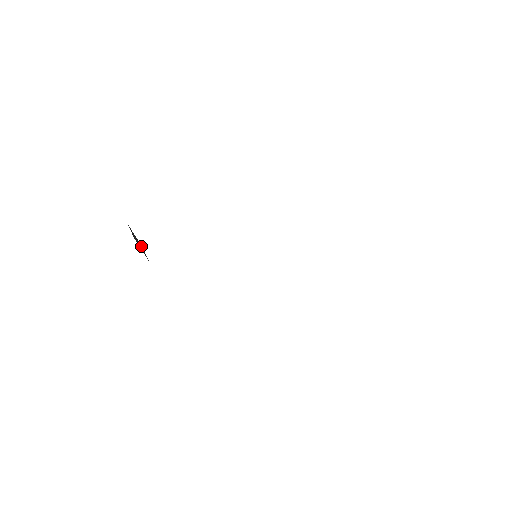
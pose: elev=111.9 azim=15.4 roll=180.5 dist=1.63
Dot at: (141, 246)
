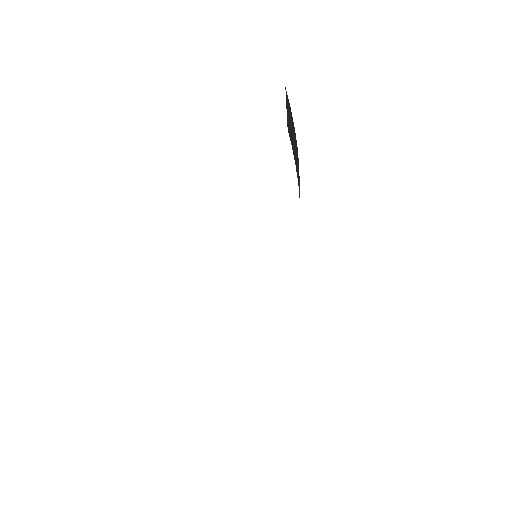
Dot at: occluded
